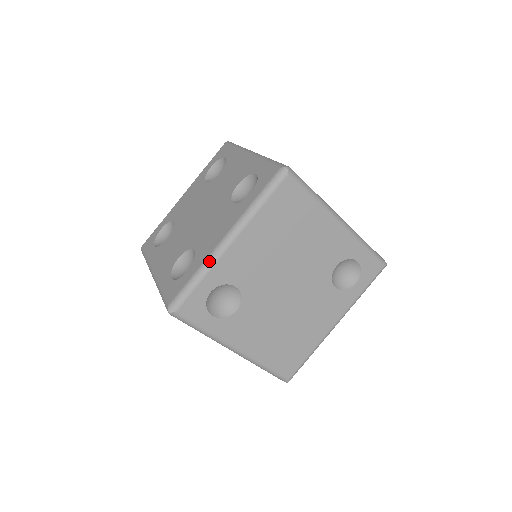
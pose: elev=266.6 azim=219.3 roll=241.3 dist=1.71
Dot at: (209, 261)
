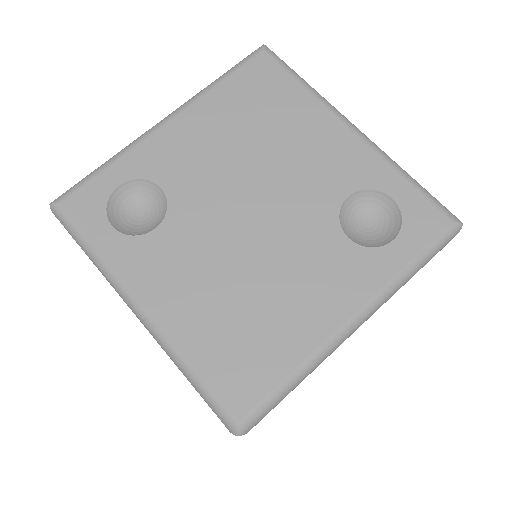
Dot at: (130, 143)
